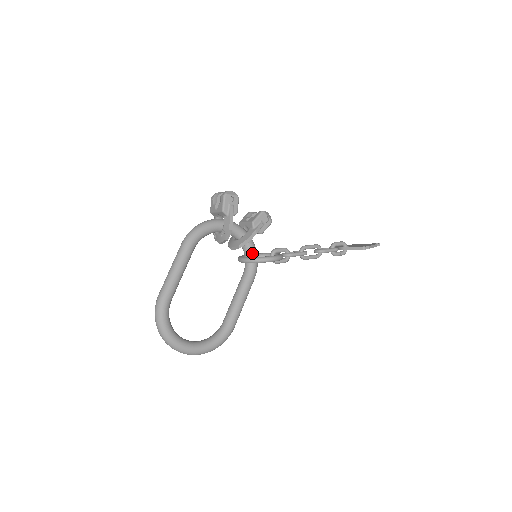
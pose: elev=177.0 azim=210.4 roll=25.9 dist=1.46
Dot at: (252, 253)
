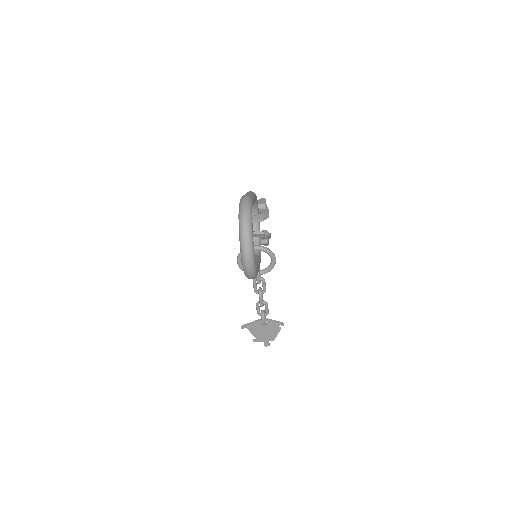
Dot at: occluded
